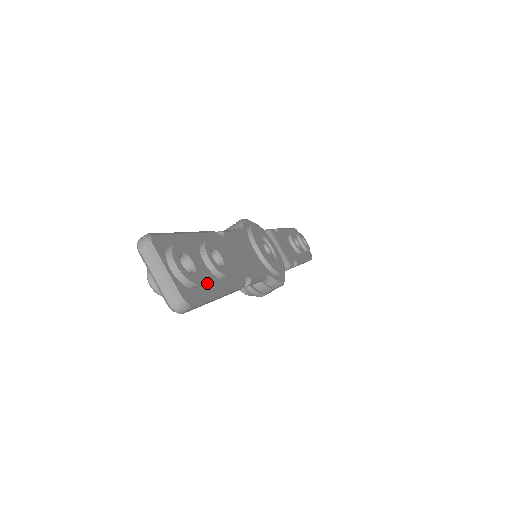
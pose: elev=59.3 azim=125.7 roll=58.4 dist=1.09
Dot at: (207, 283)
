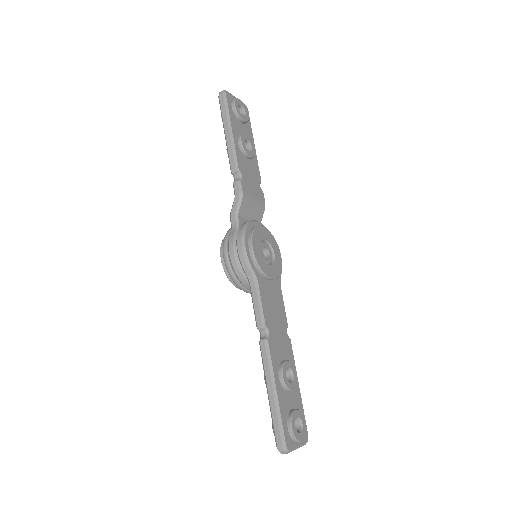
Dot at: (298, 402)
